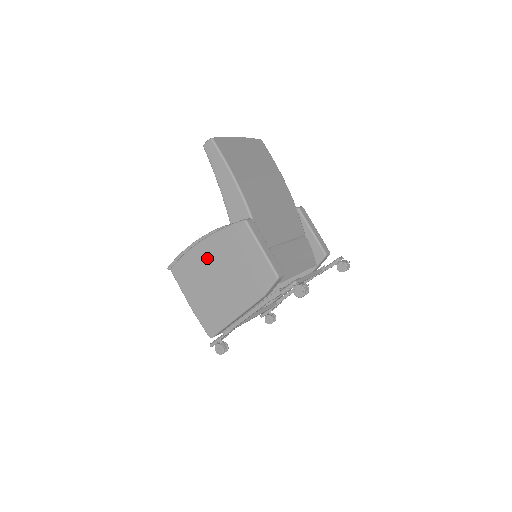
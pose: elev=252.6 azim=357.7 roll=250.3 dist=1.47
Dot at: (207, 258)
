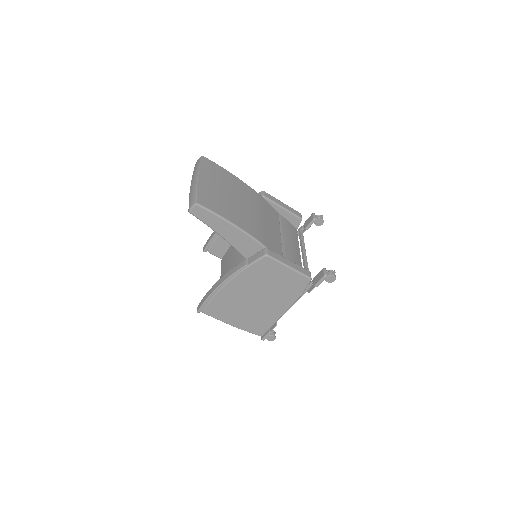
Dot at: (238, 292)
